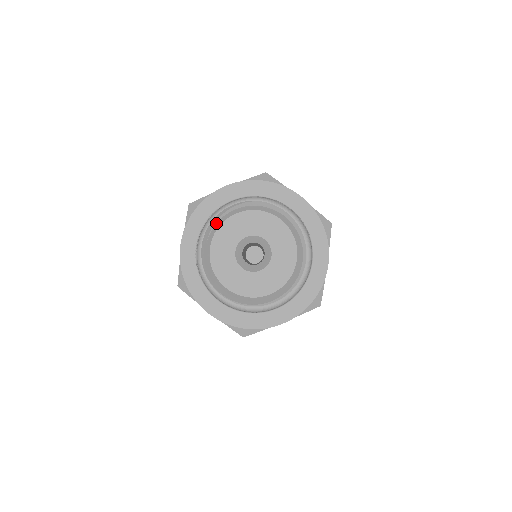
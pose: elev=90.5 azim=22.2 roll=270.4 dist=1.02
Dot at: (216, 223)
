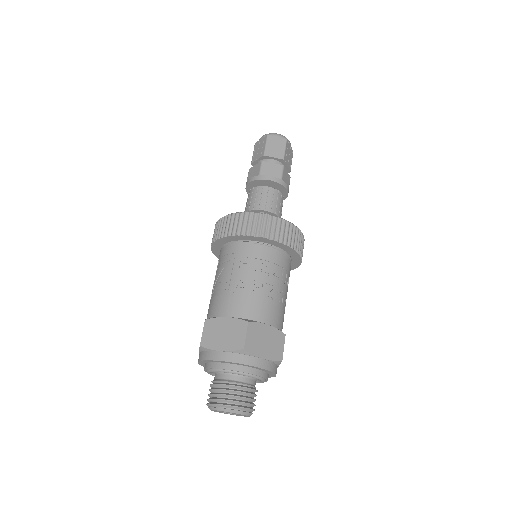
Dot at: occluded
